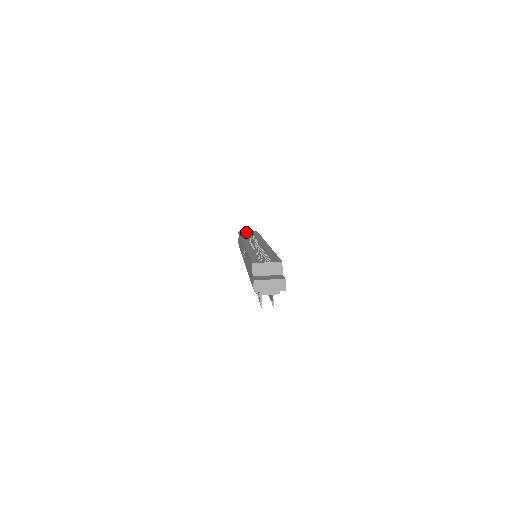
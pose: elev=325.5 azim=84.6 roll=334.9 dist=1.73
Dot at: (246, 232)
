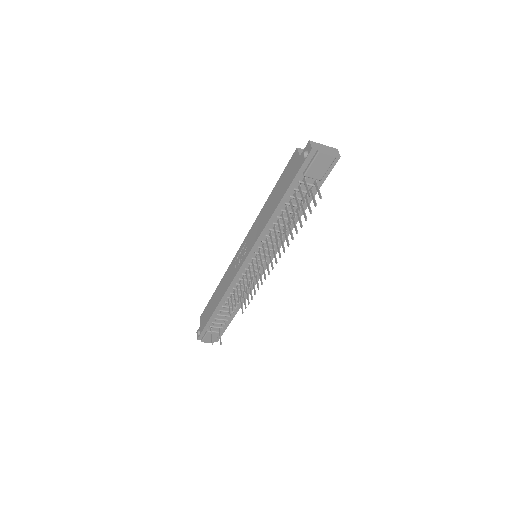
Dot at: occluded
